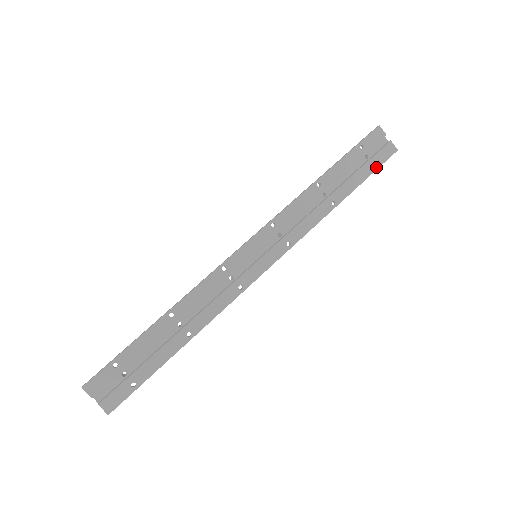
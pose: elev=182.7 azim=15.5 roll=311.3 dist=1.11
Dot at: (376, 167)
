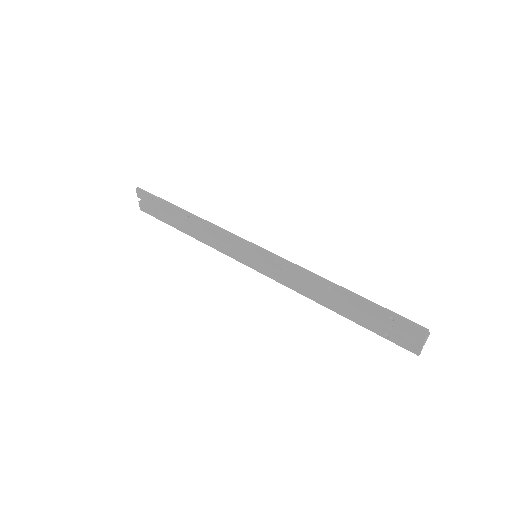
Dot at: (386, 337)
